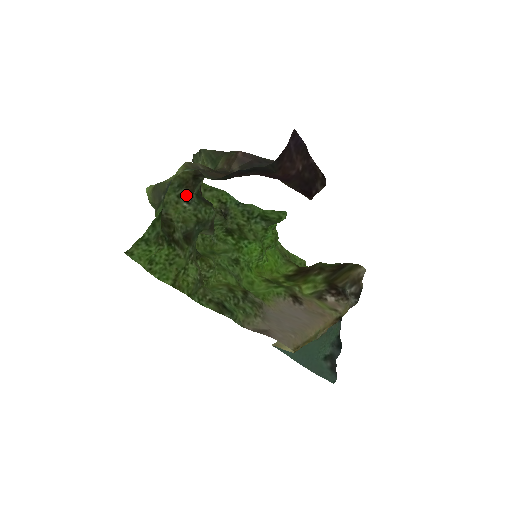
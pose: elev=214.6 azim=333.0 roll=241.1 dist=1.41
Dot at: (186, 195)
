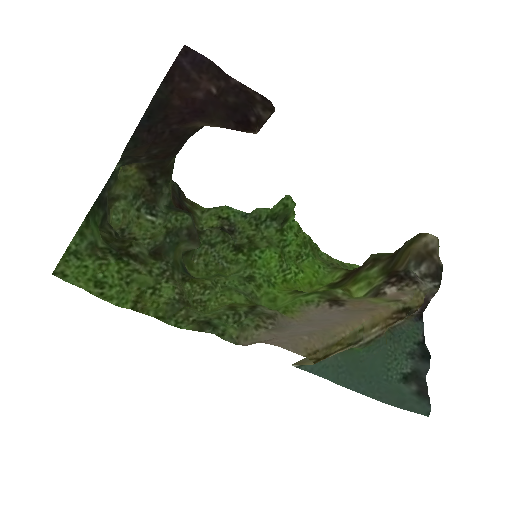
Dot at: (146, 206)
